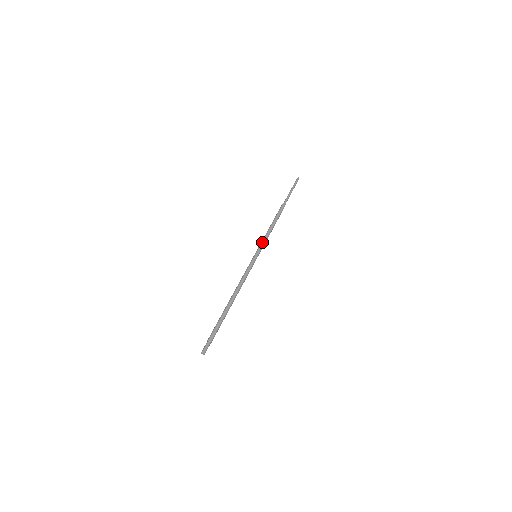
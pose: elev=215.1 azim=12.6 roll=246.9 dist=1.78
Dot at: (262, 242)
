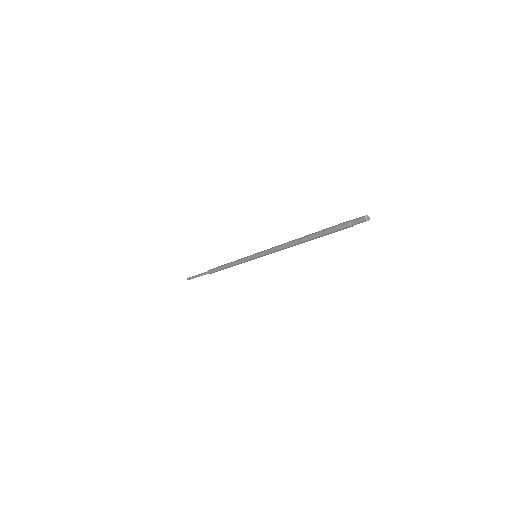
Dot at: (242, 258)
